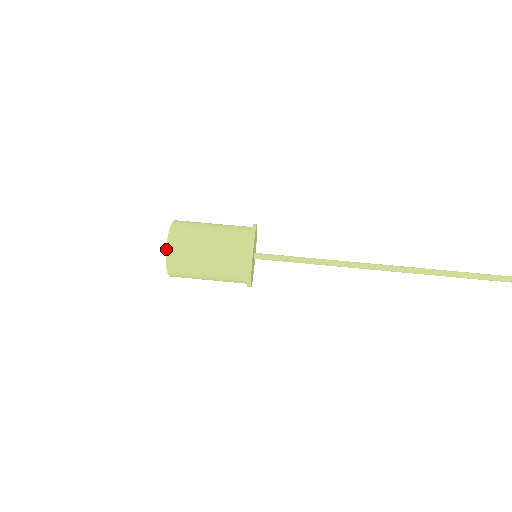
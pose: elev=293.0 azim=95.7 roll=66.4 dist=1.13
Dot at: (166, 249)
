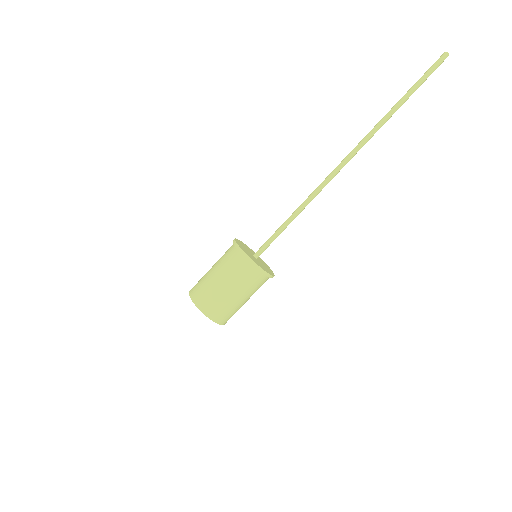
Dot at: occluded
